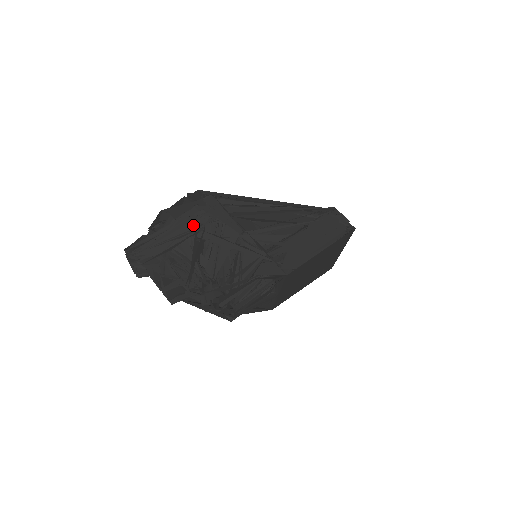
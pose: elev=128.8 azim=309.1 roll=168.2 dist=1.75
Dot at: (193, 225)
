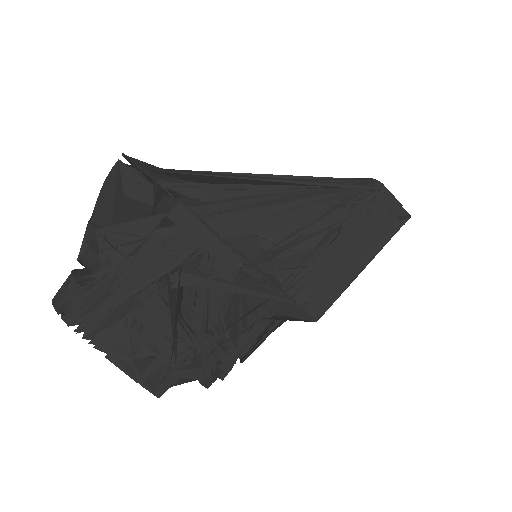
Dot at: (160, 266)
